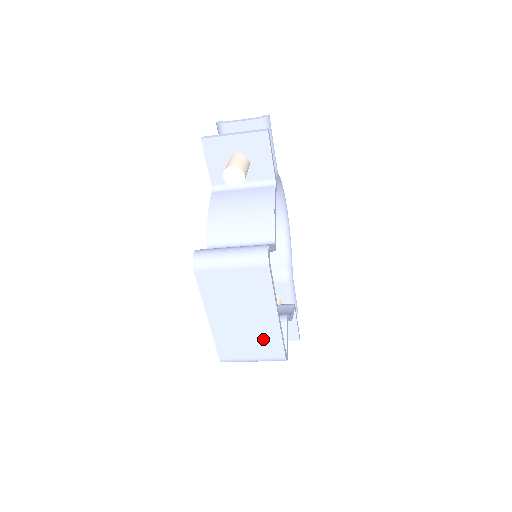
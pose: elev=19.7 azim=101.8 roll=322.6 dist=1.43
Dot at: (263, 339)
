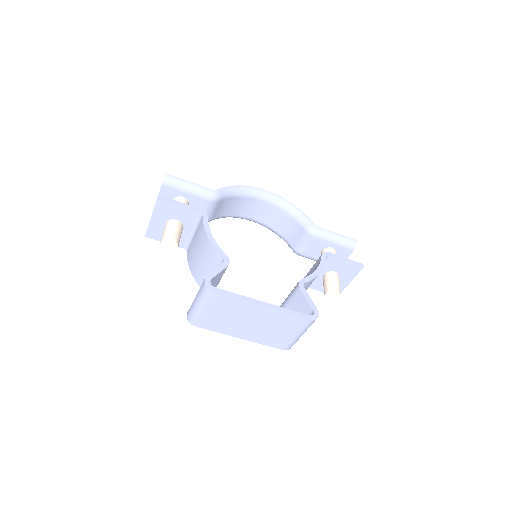
Dot at: (281, 323)
